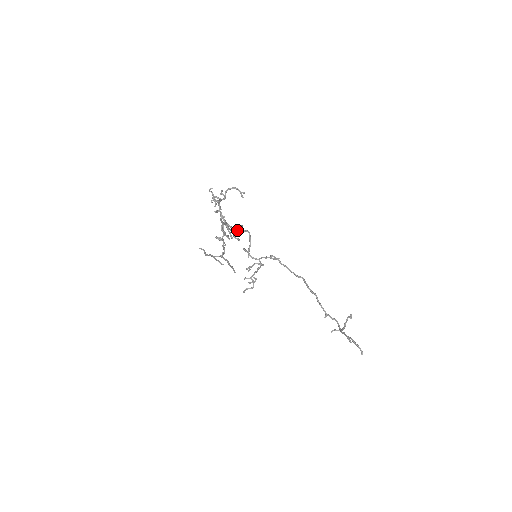
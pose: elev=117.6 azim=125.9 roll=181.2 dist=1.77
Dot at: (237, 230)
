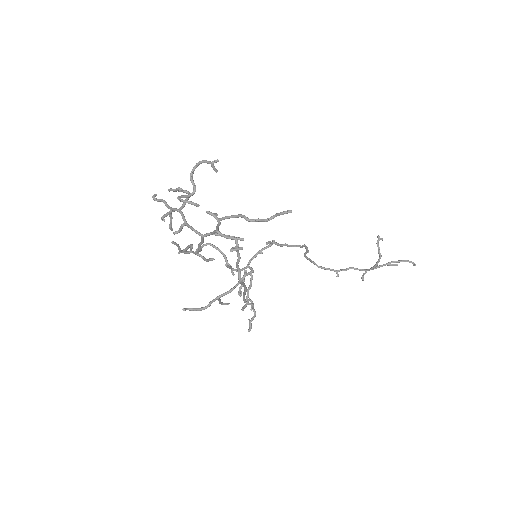
Dot at: occluded
